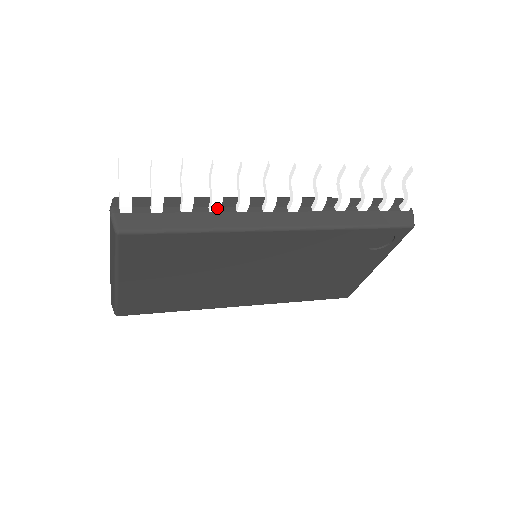
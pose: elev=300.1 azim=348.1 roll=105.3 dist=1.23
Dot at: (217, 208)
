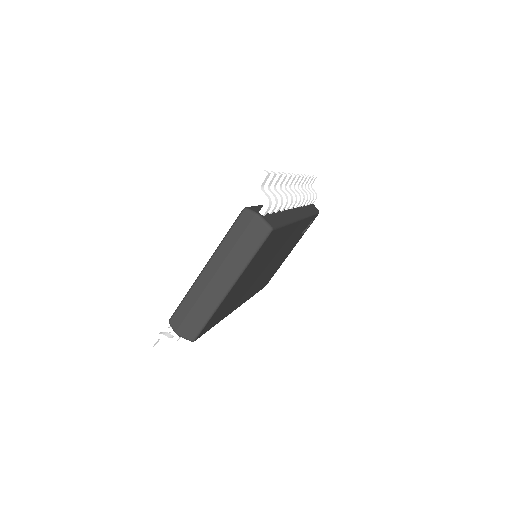
Dot at: occluded
